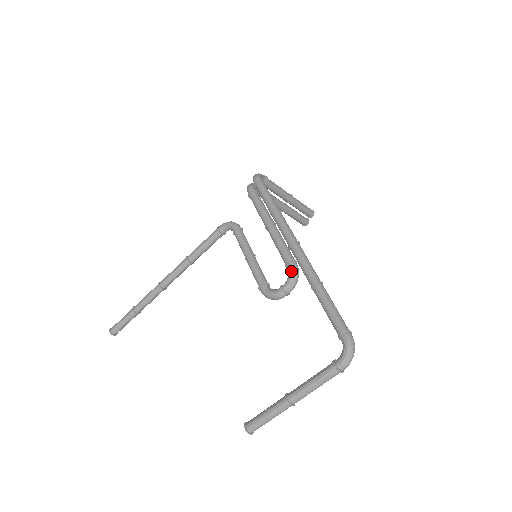
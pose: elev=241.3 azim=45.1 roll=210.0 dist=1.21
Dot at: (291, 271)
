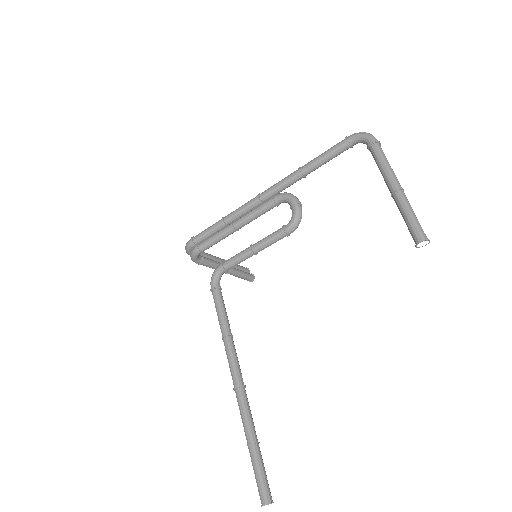
Dot at: (281, 195)
